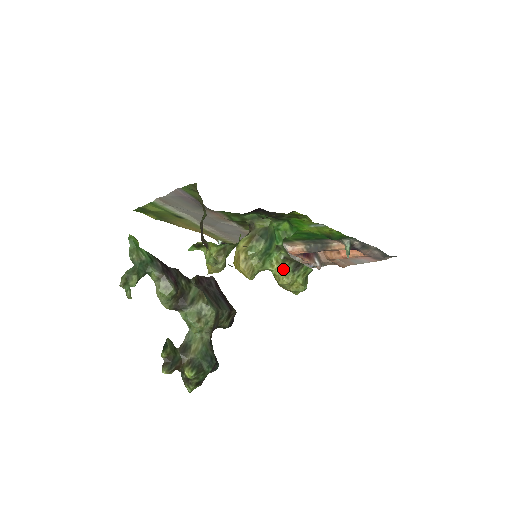
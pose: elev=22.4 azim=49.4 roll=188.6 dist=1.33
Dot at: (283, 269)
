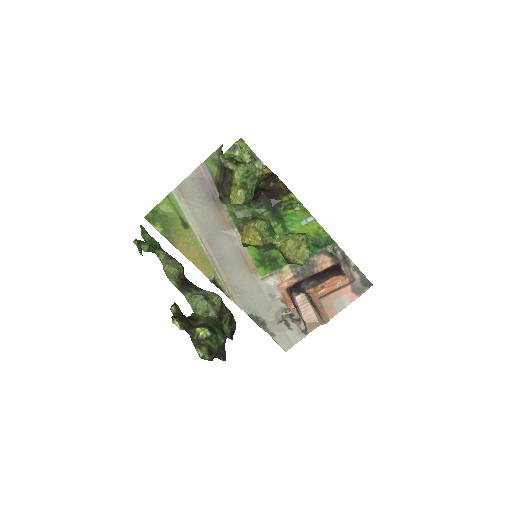
Dot at: (288, 237)
